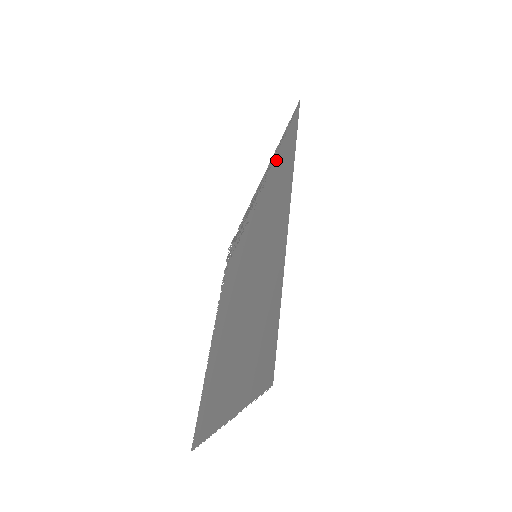
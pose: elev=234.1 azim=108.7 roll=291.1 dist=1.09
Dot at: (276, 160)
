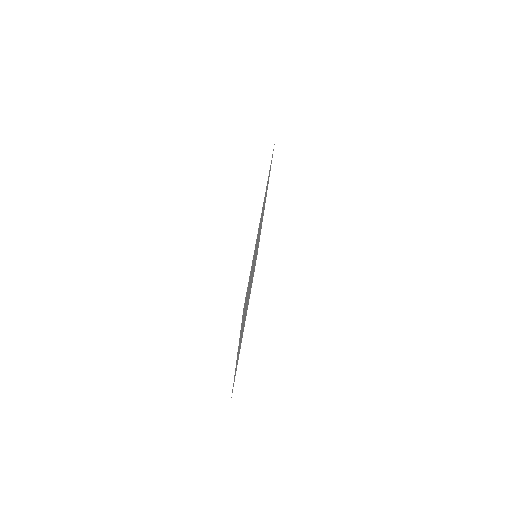
Dot at: occluded
